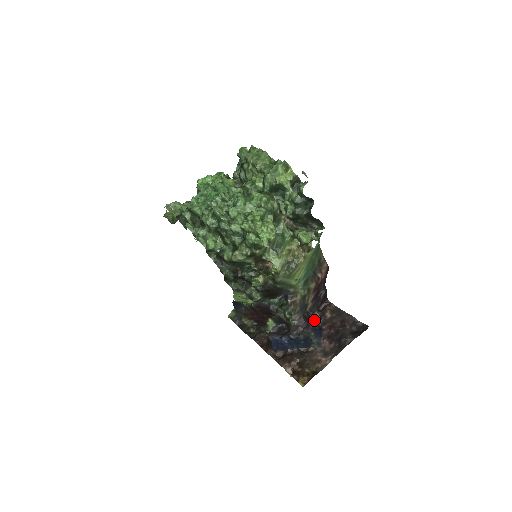
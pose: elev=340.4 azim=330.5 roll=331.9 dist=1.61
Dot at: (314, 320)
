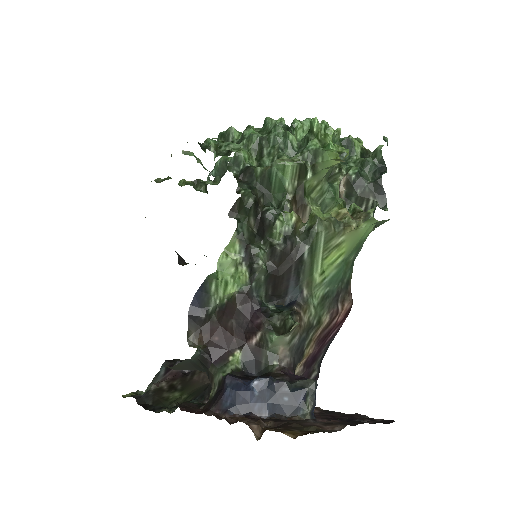
Dot at: occluded
